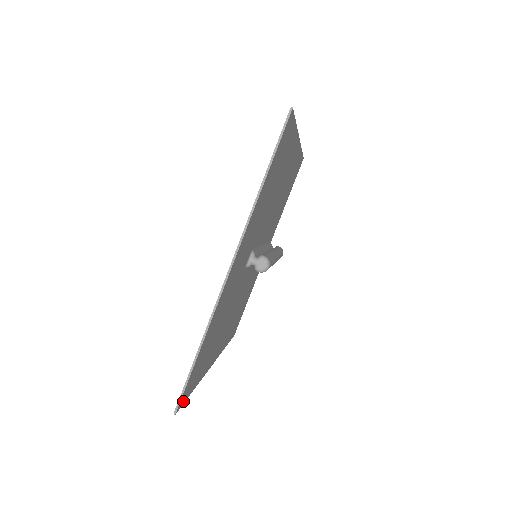
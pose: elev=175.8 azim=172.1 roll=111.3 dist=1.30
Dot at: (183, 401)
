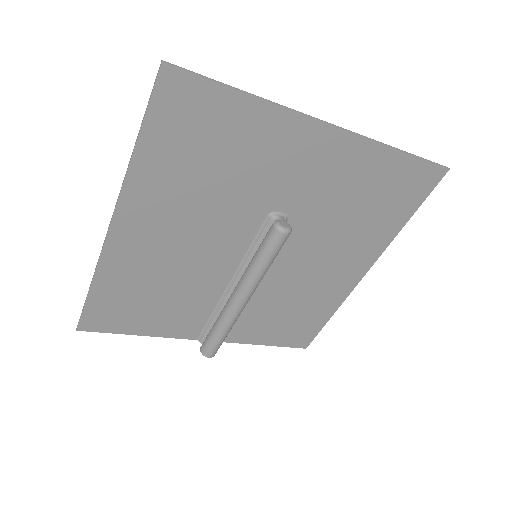
Dot at: (161, 90)
